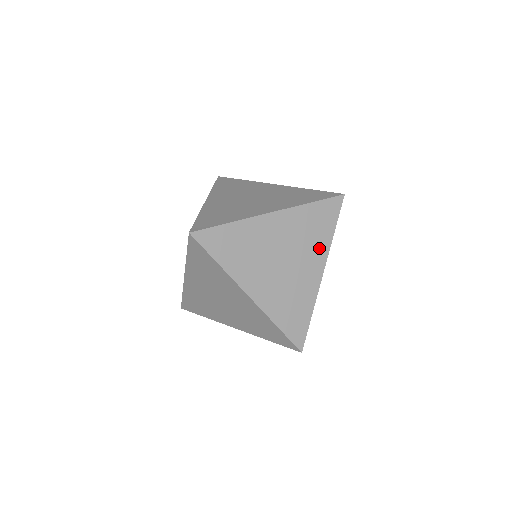
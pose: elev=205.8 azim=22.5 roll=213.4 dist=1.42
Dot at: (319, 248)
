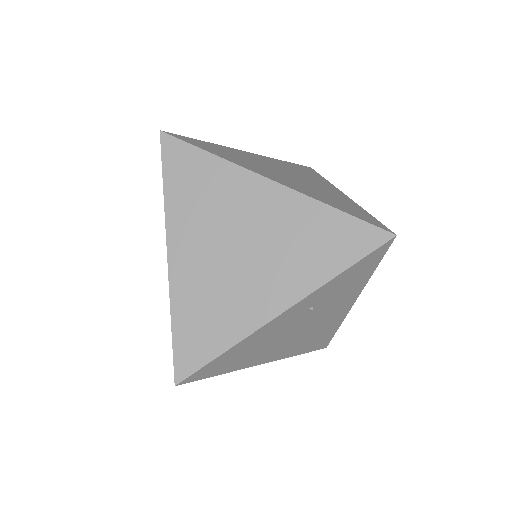
Dot at: (302, 275)
